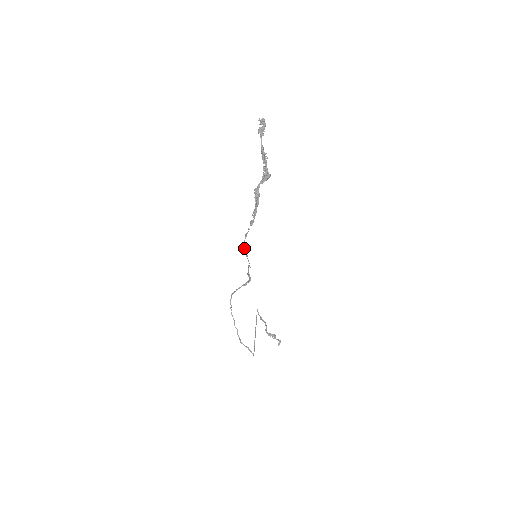
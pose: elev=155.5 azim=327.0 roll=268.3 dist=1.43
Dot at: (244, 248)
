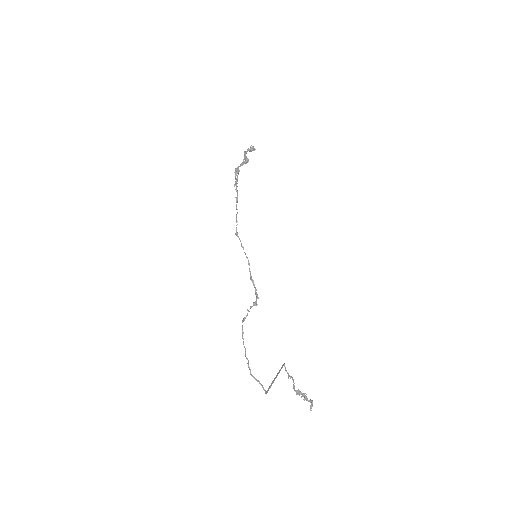
Dot at: (239, 238)
